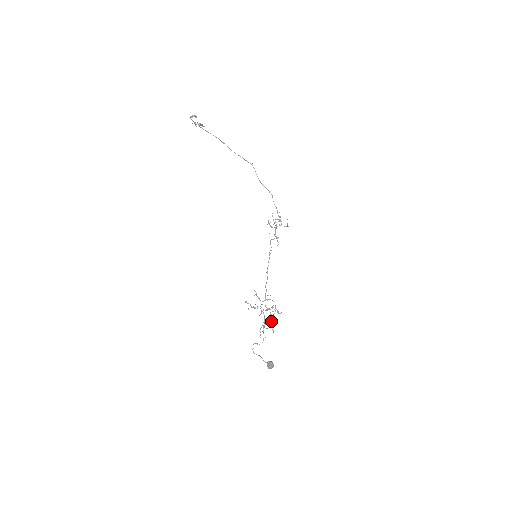
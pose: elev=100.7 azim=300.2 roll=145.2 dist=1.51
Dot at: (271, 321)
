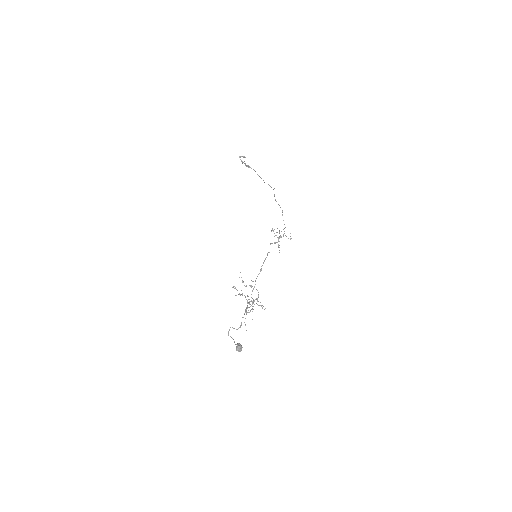
Dot at: occluded
